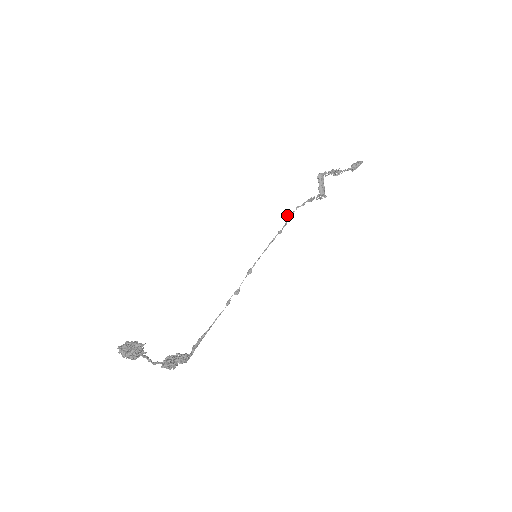
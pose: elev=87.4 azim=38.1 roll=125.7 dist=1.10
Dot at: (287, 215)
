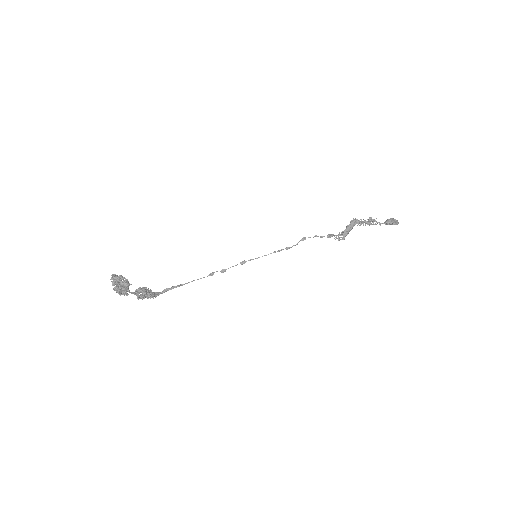
Dot at: (304, 237)
